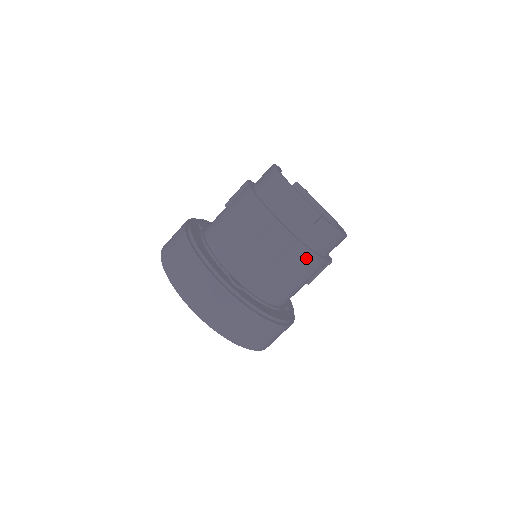
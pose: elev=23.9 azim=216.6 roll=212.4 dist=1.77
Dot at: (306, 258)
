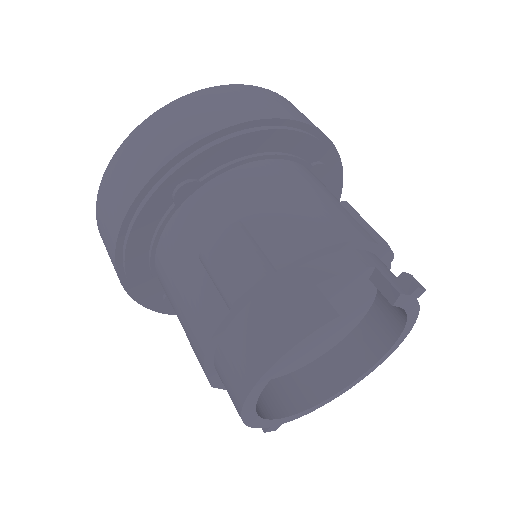
Dot at: occluded
